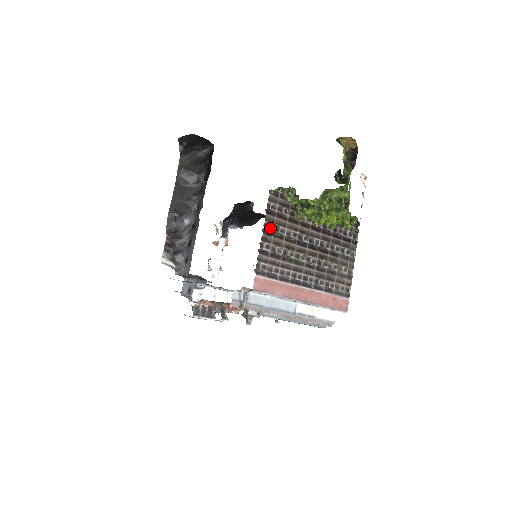
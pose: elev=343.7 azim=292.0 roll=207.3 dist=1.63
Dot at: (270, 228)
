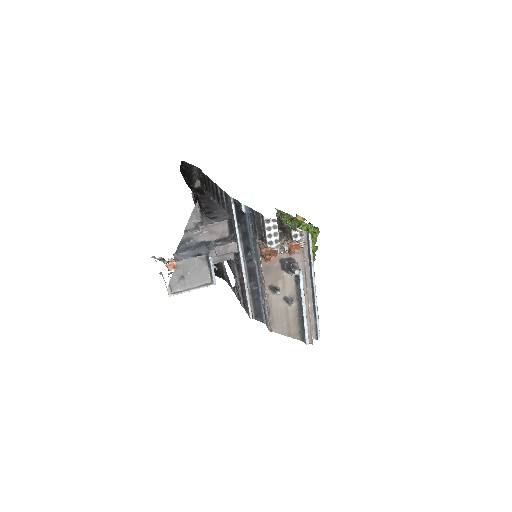
Dot at: (288, 223)
